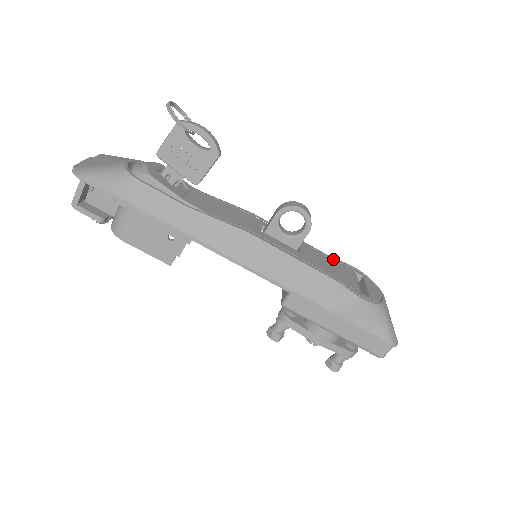
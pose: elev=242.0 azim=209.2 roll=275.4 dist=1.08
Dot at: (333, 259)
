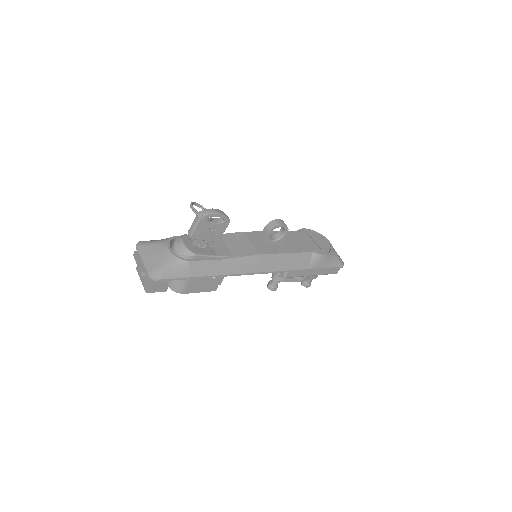
Dot at: (295, 232)
